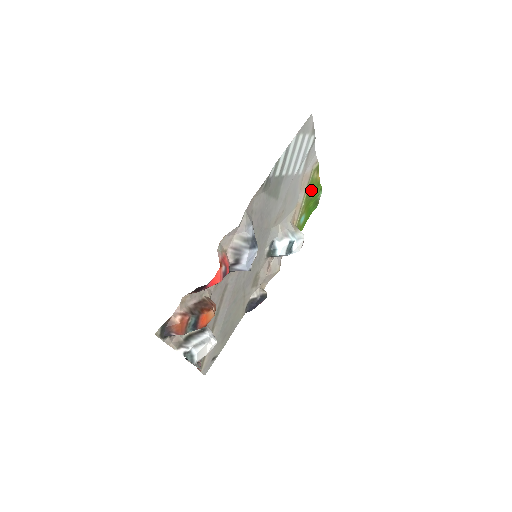
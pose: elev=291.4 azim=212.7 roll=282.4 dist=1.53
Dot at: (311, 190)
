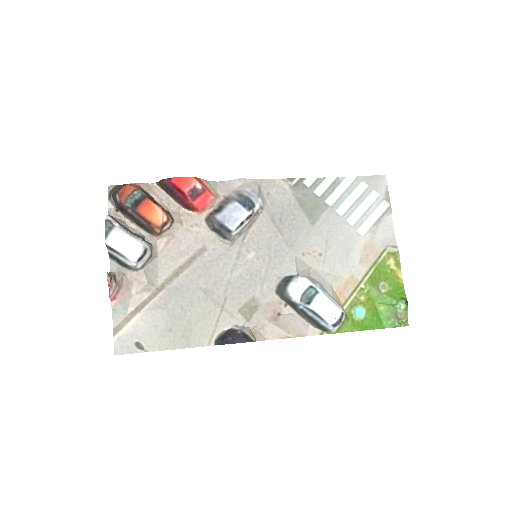
Dot at: (381, 279)
